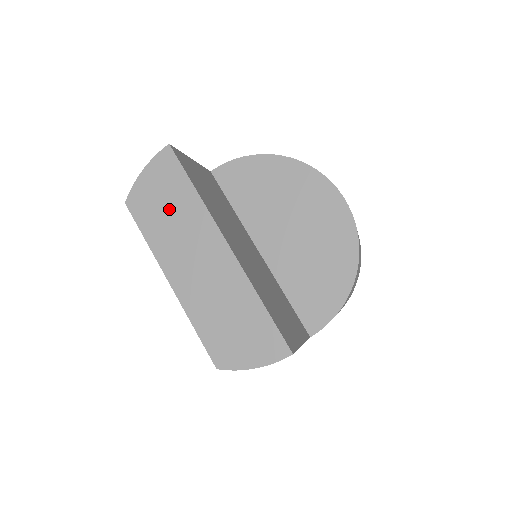
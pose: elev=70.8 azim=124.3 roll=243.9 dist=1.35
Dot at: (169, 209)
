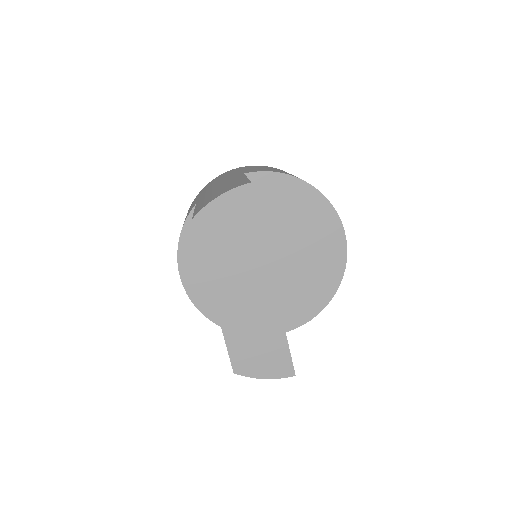
Dot at: (233, 240)
